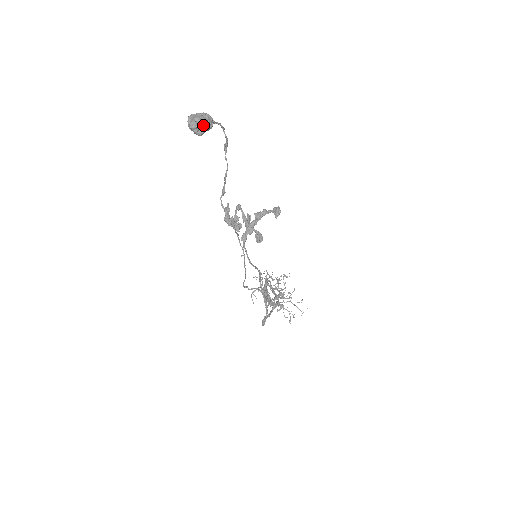
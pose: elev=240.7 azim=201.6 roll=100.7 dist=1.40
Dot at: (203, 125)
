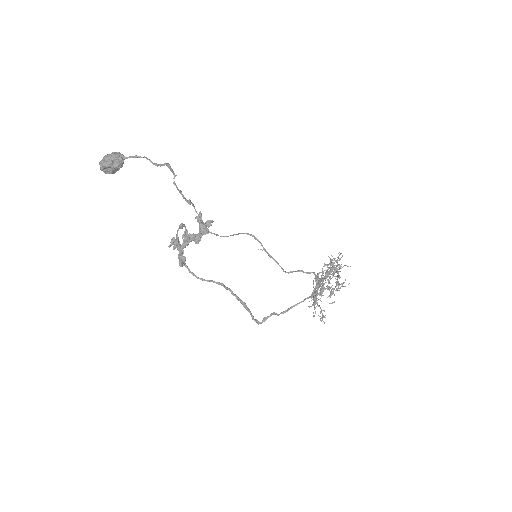
Dot at: (106, 168)
